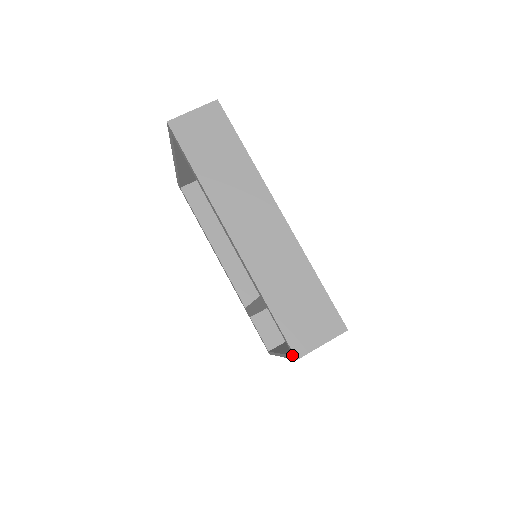
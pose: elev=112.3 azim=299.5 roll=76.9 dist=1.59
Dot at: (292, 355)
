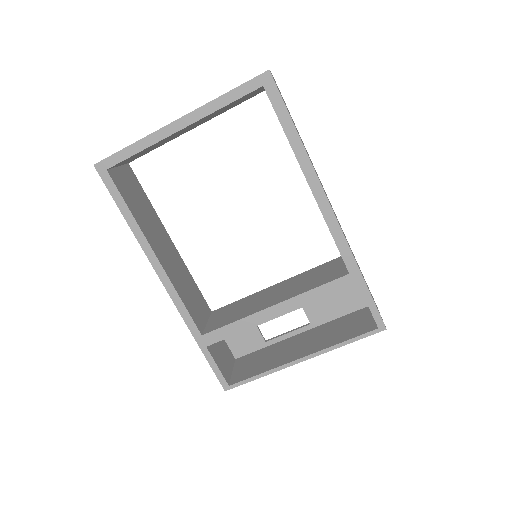
Dot at: (375, 329)
